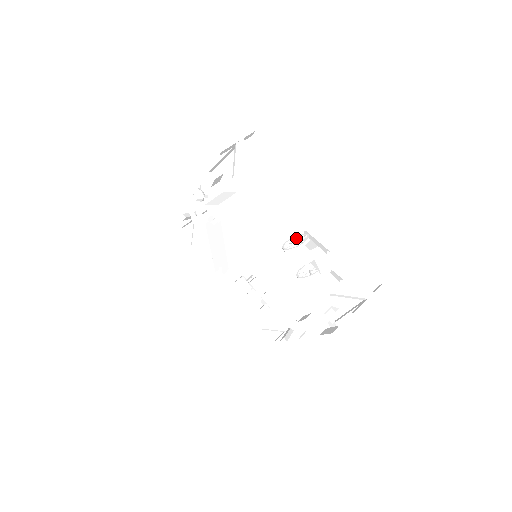
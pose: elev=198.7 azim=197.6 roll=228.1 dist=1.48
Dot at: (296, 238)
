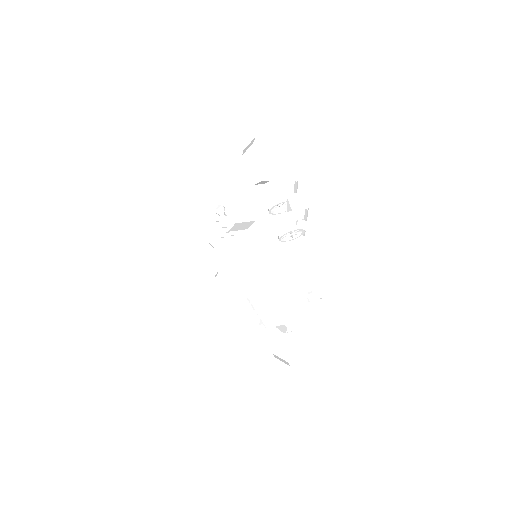
Dot at: (284, 210)
